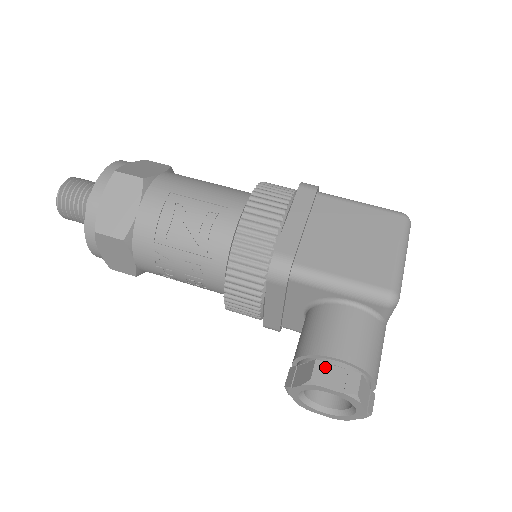
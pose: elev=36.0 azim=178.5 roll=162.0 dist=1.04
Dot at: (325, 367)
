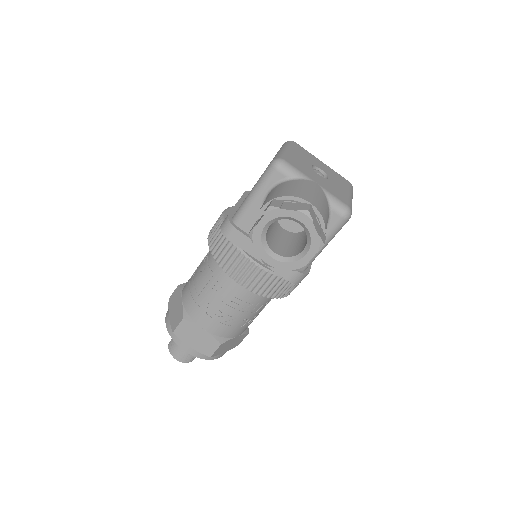
Dot at: (256, 222)
